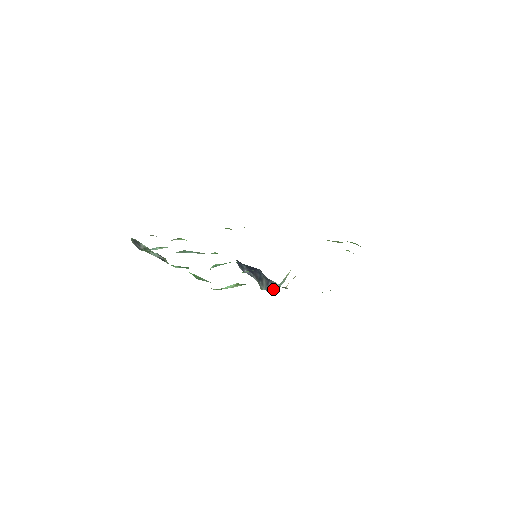
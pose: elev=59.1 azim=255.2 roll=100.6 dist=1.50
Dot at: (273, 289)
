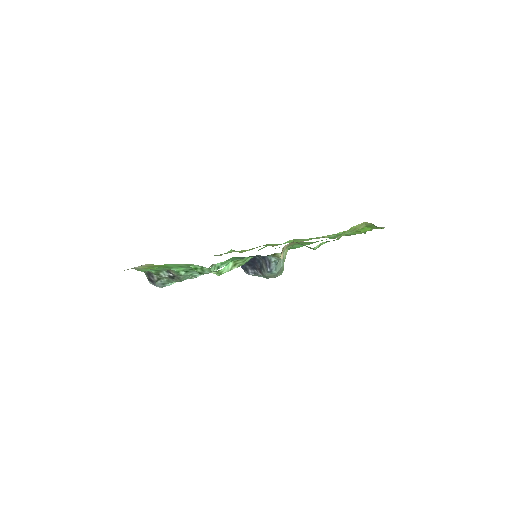
Dot at: (272, 267)
